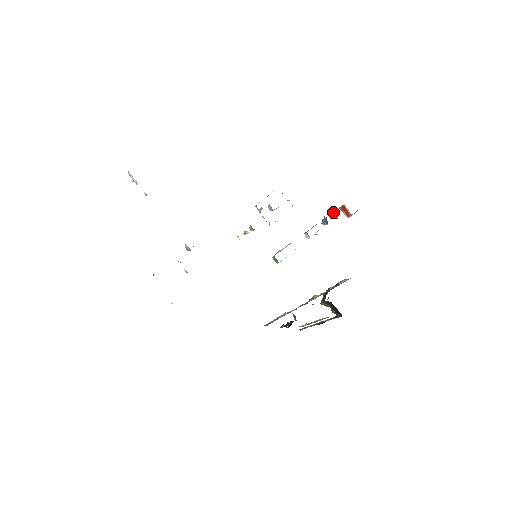
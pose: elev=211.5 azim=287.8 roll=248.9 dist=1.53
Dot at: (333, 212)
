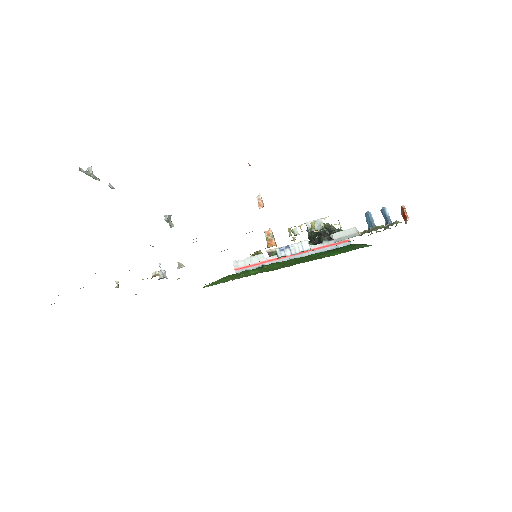
Dot at: (387, 220)
